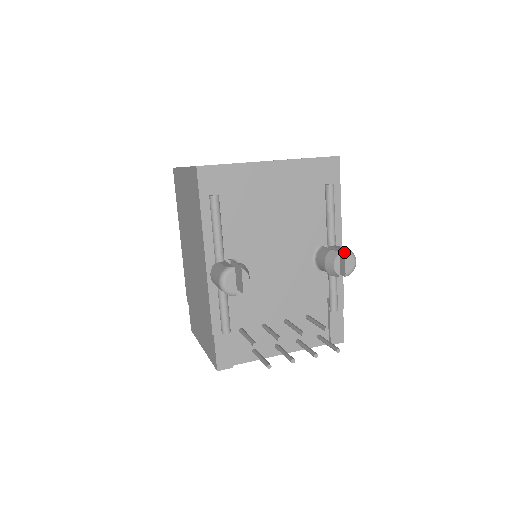
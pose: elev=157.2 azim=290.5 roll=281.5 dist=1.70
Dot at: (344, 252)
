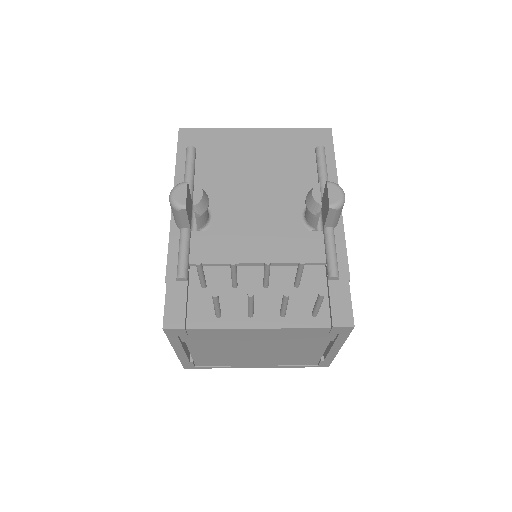
Dot at: (326, 182)
